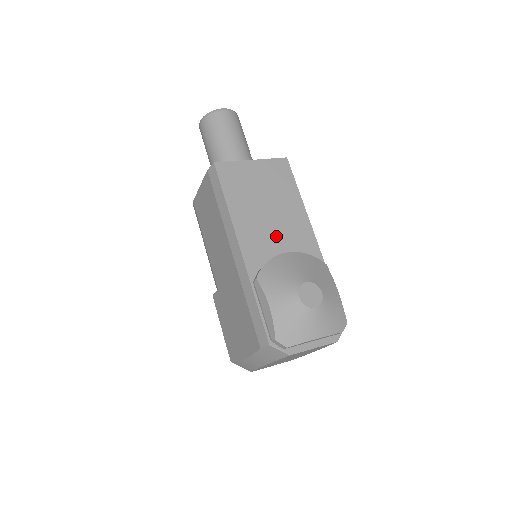
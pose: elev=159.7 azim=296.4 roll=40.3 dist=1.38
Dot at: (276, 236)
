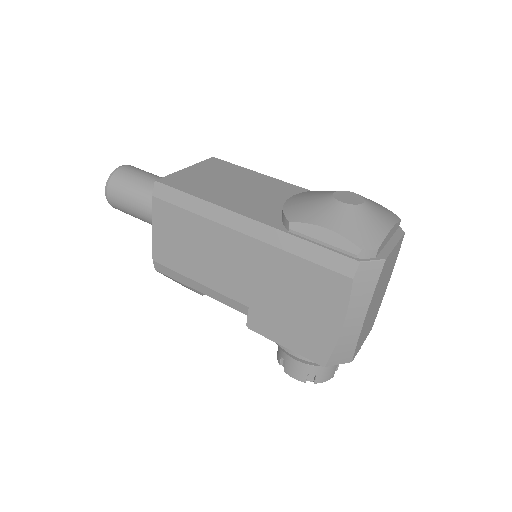
Dot at: (266, 198)
